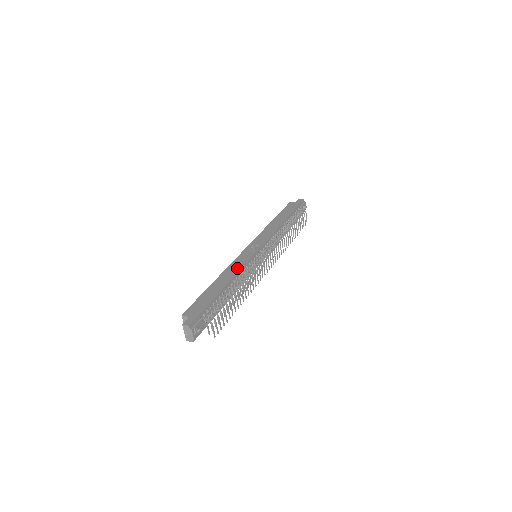
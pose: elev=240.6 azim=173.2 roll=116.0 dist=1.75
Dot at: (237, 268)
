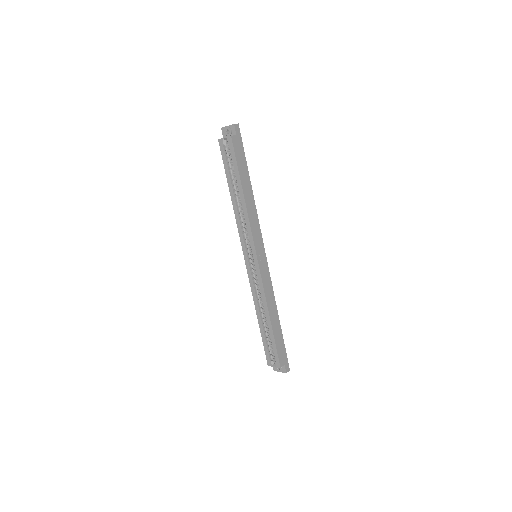
Dot at: (272, 293)
